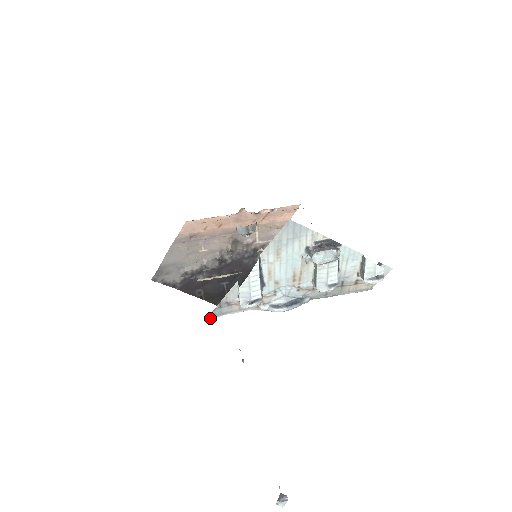
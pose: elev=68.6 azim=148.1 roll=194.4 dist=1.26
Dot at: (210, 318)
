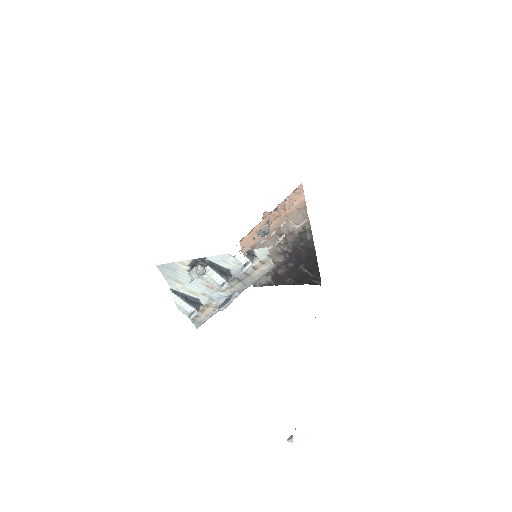
Dot at: (198, 327)
